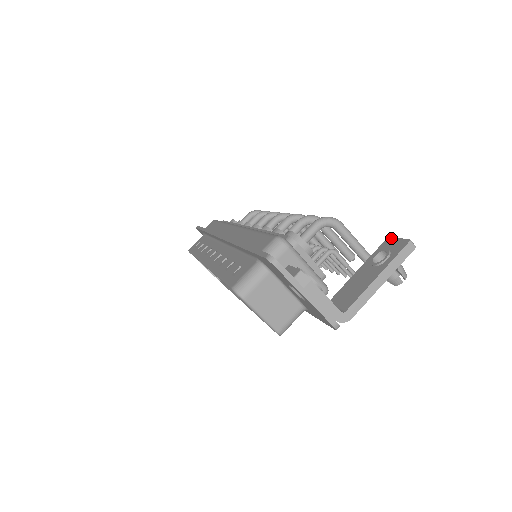
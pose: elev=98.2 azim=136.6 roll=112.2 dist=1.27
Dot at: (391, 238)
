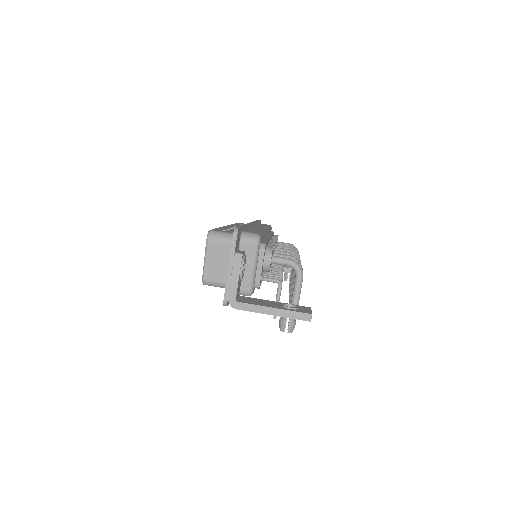
Dot at: (310, 308)
